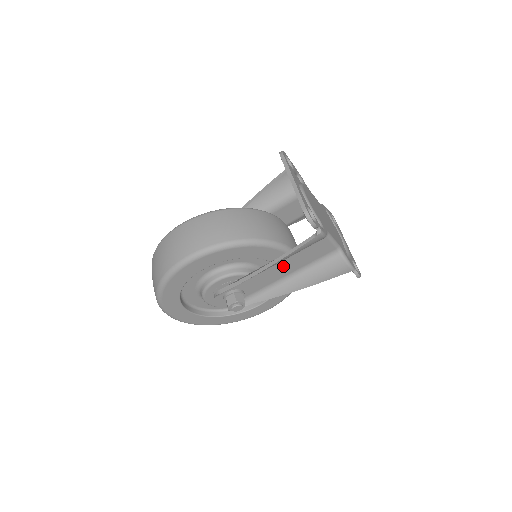
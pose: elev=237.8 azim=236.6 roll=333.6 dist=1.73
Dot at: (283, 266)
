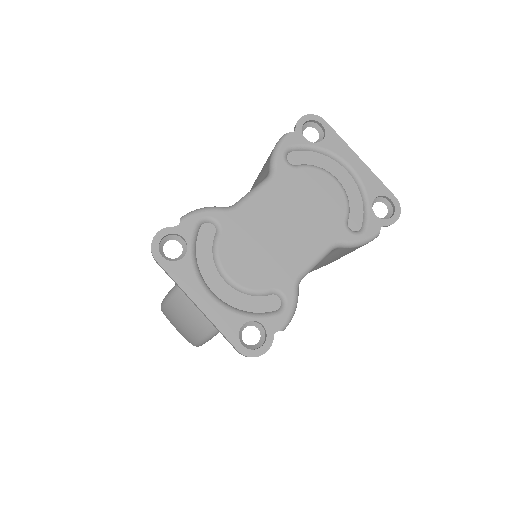
Dot at: occluded
